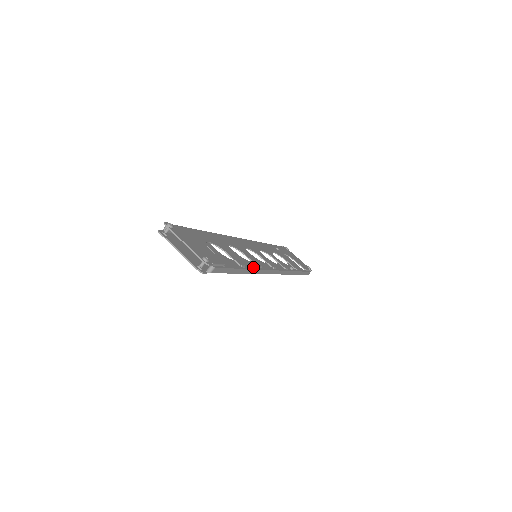
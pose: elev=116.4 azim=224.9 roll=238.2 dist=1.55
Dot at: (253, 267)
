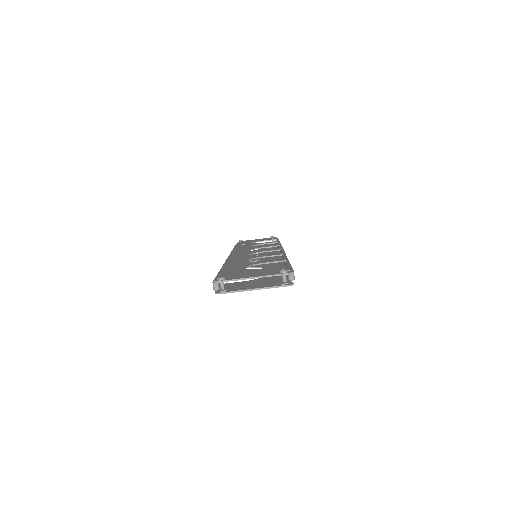
Dot at: occluded
